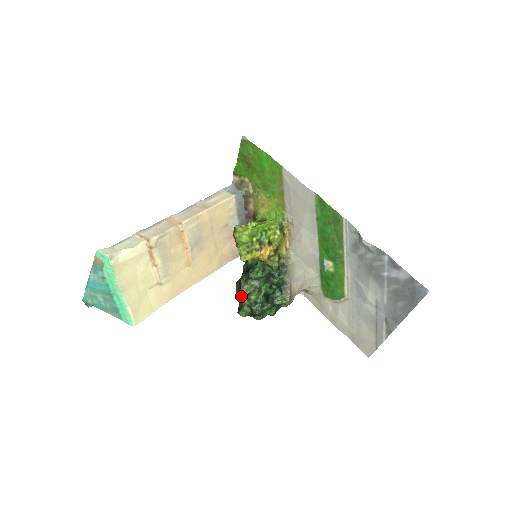
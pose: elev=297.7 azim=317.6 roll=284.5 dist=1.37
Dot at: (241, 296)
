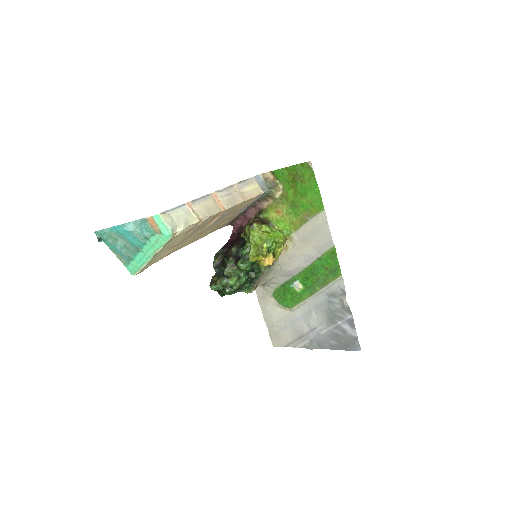
Dot at: (216, 270)
